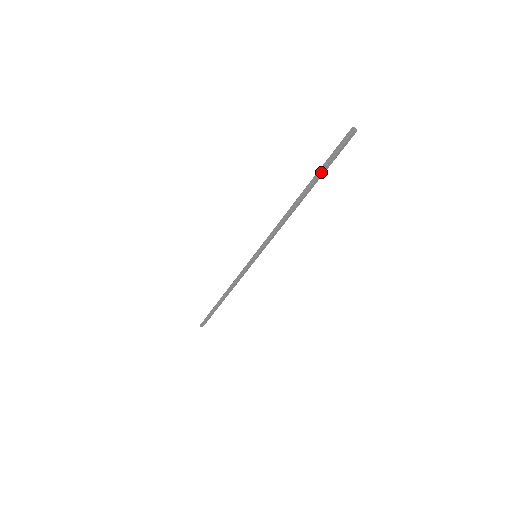
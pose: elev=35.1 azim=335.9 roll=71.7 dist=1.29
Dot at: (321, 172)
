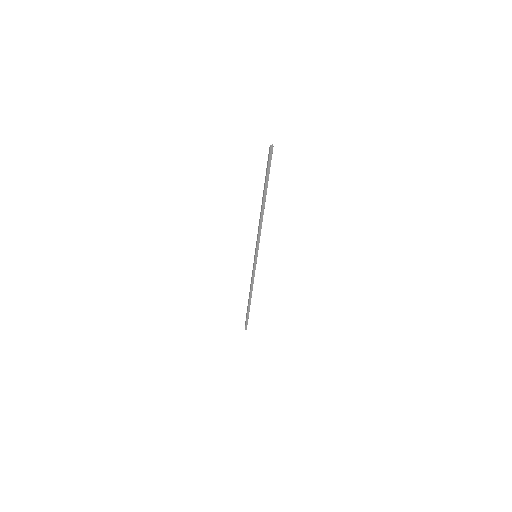
Dot at: (266, 180)
